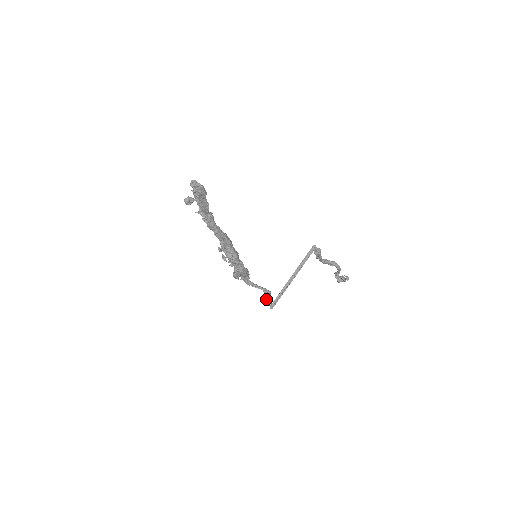
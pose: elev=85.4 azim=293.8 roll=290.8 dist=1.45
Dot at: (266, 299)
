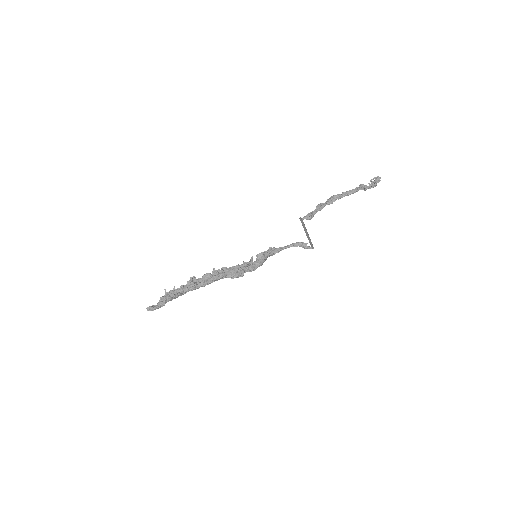
Dot at: occluded
